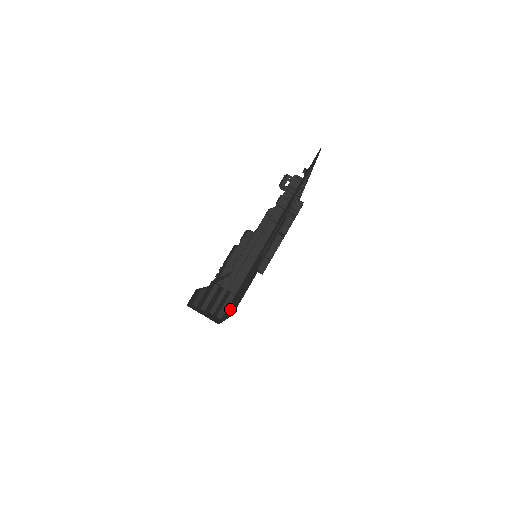
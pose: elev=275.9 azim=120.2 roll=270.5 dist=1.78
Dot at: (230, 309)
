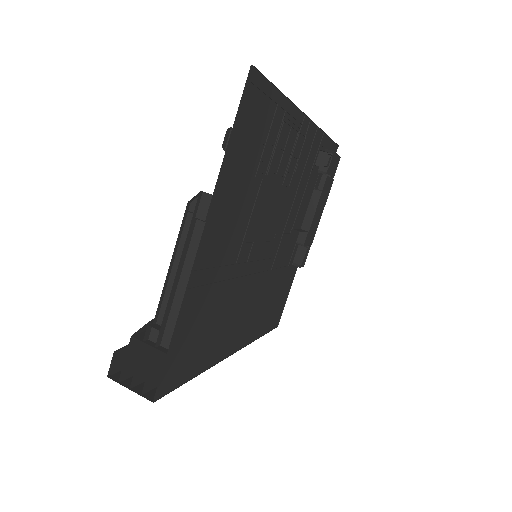
Dot at: (214, 350)
